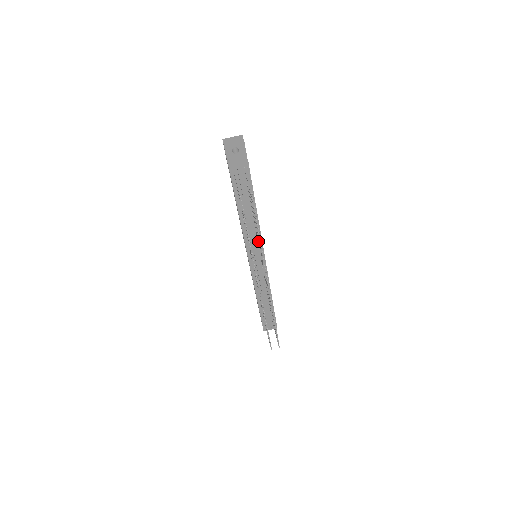
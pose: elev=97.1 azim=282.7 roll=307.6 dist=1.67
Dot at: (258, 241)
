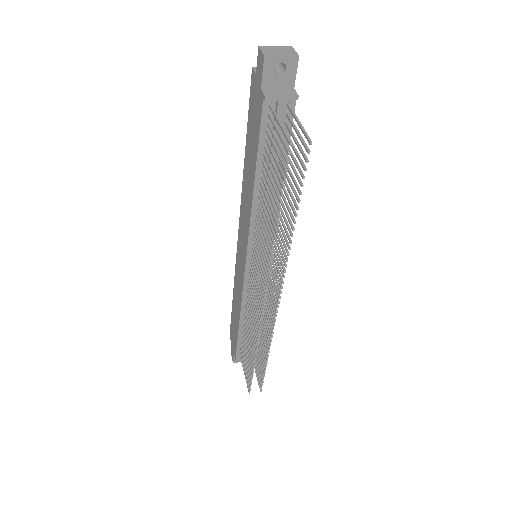
Dot at: (275, 232)
